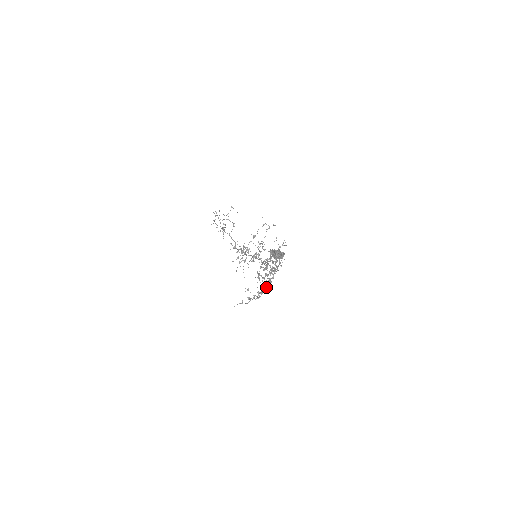
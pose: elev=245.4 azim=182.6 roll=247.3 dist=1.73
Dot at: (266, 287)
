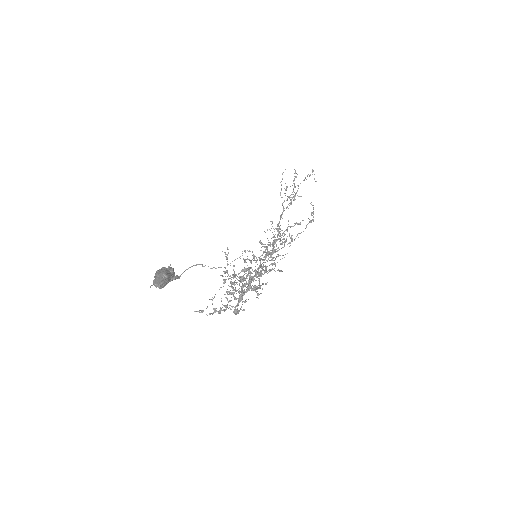
Dot at: (235, 306)
